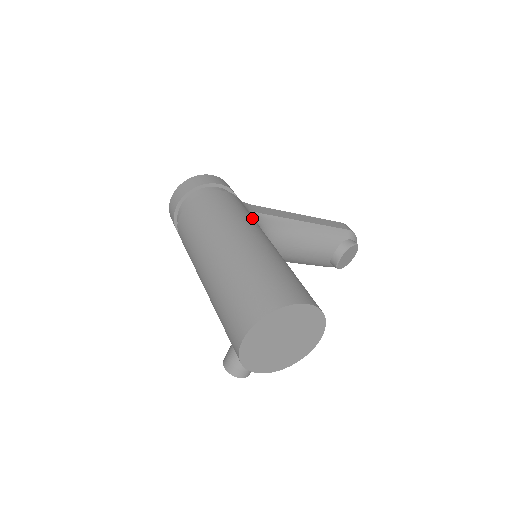
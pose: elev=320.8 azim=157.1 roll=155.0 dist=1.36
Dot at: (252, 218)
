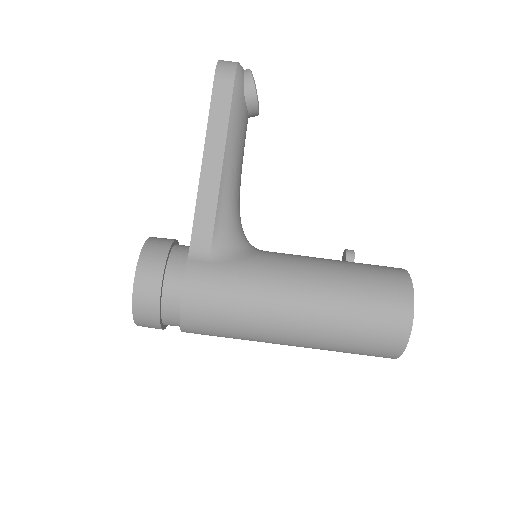
Dot at: (244, 273)
